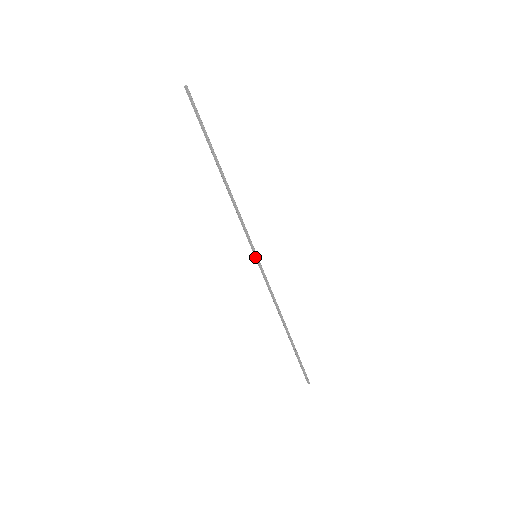
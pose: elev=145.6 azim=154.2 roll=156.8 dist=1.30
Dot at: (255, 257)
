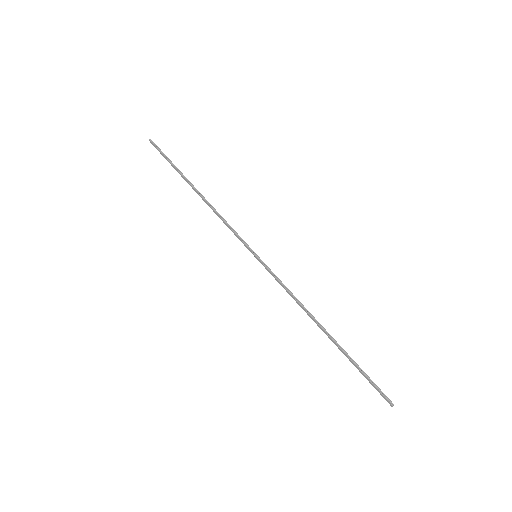
Dot at: (255, 257)
